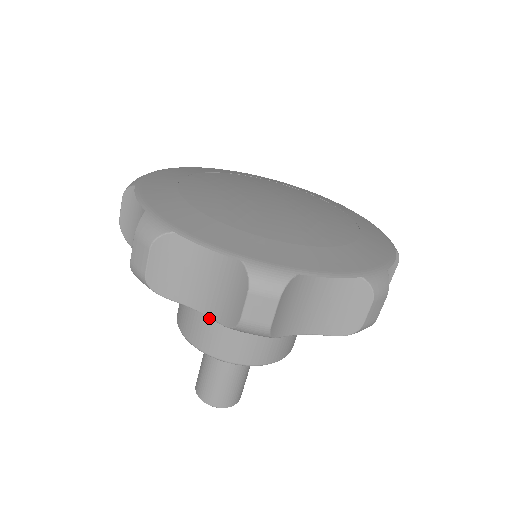
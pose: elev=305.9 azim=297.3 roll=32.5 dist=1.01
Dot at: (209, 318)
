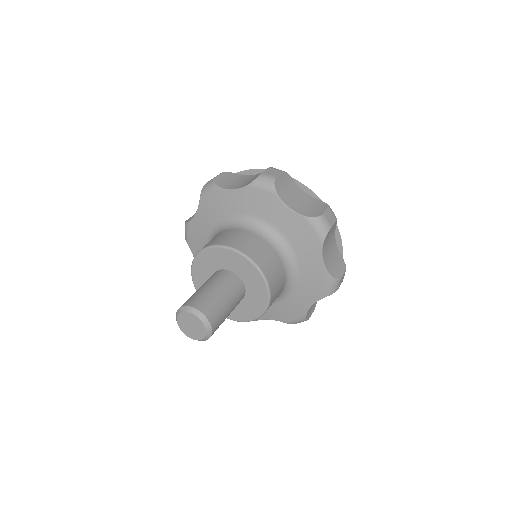
Dot at: (226, 233)
